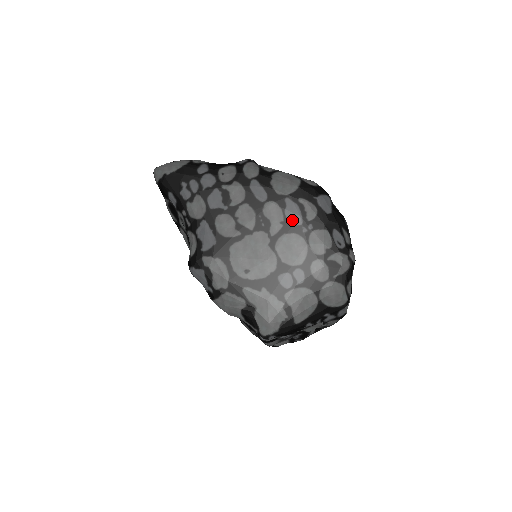
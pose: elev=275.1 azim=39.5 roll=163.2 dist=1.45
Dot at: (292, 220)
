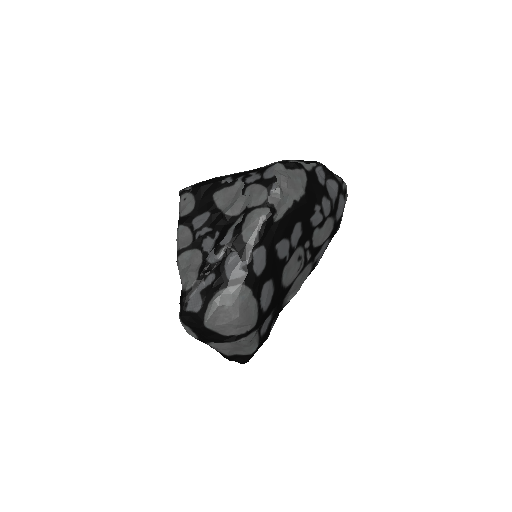
Dot at: occluded
